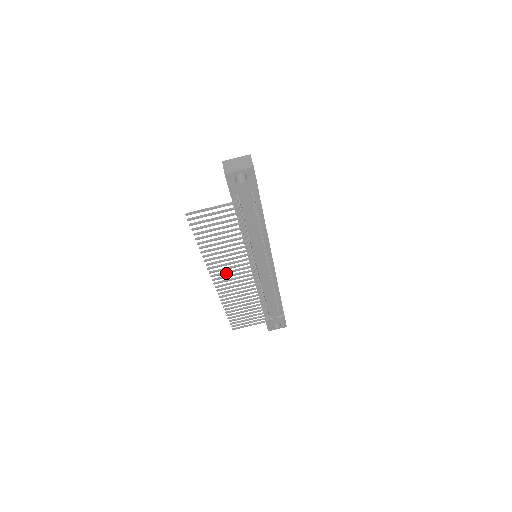
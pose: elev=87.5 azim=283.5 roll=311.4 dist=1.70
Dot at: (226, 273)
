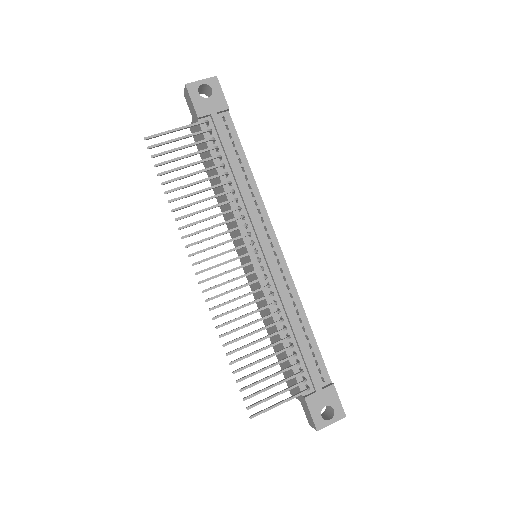
Dot at: (214, 257)
